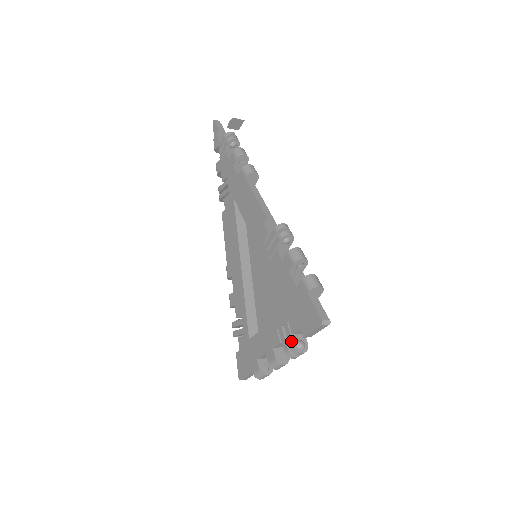
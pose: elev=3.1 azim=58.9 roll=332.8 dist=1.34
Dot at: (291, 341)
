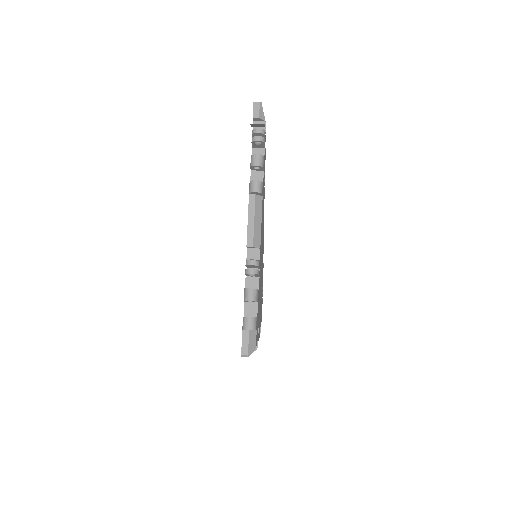
Dot at: occluded
